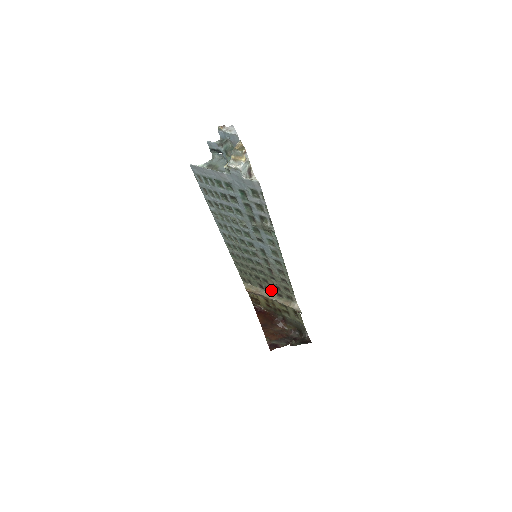
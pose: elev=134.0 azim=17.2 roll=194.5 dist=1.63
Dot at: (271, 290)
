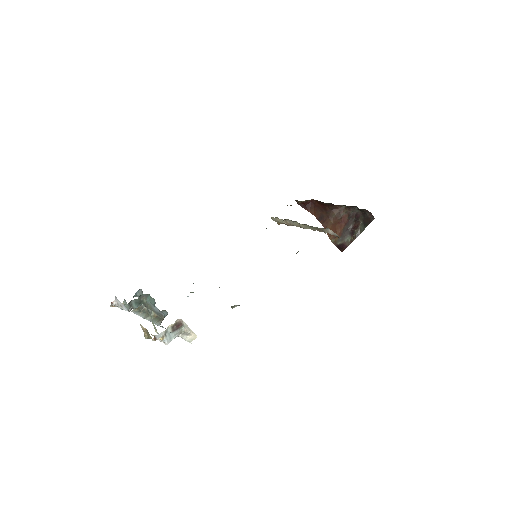
Dot at: occluded
